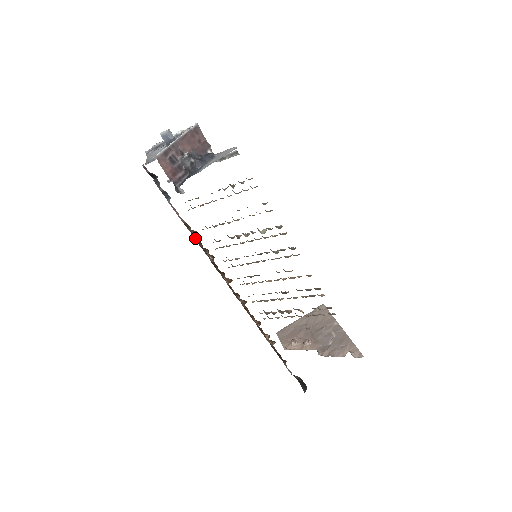
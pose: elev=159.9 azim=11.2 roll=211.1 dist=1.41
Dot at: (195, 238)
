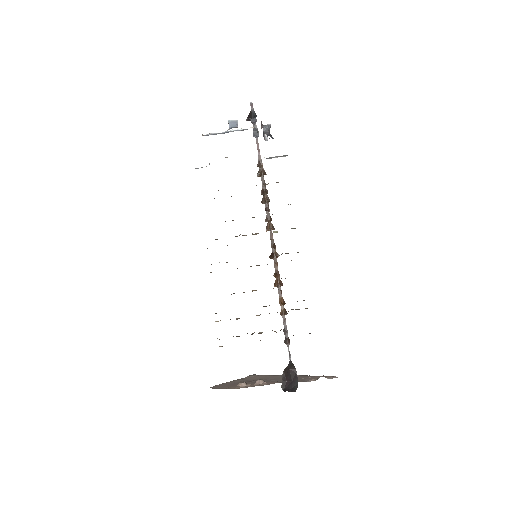
Dot at: (262, 176)
